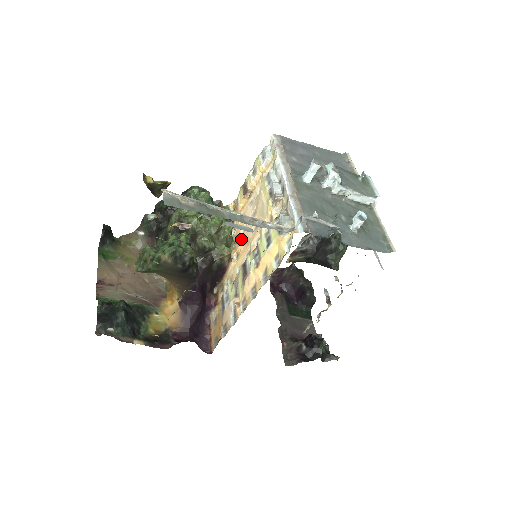
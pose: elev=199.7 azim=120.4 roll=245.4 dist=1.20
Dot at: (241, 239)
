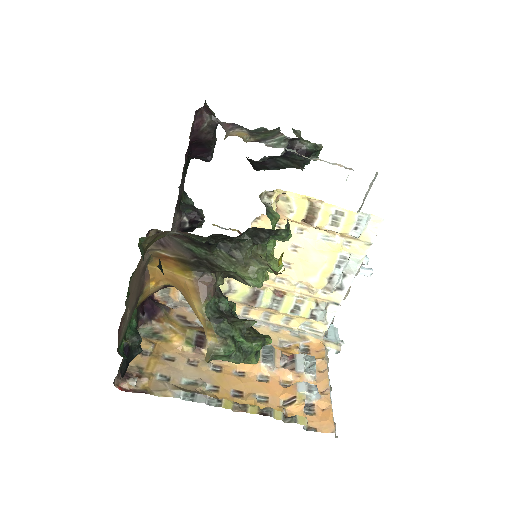
Dot at: occluded
